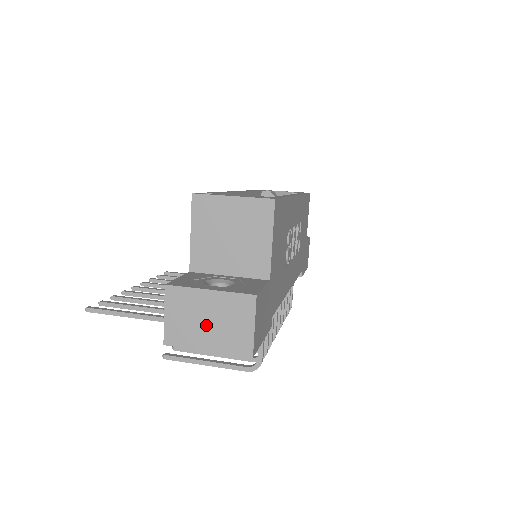
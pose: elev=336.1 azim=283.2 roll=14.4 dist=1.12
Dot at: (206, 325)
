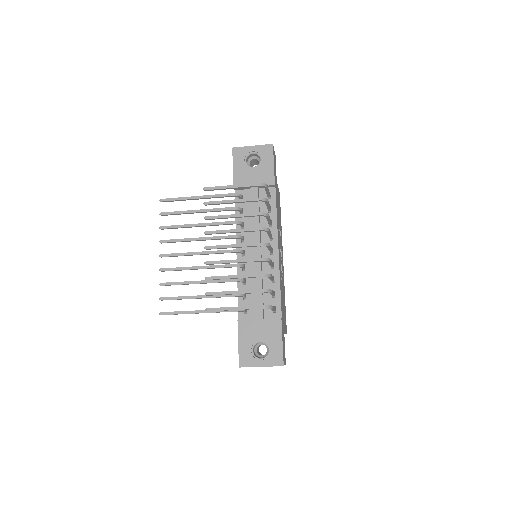
Dot at: occluded
